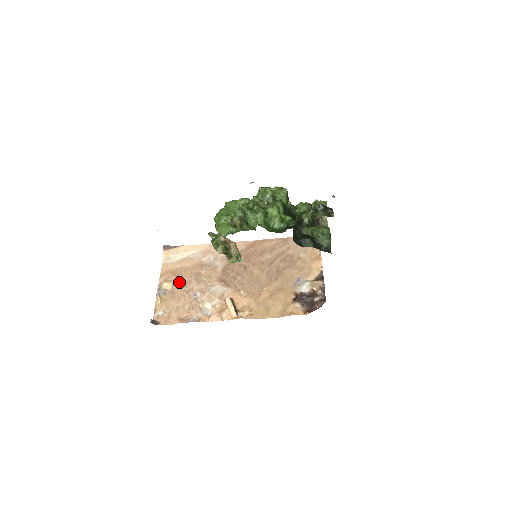
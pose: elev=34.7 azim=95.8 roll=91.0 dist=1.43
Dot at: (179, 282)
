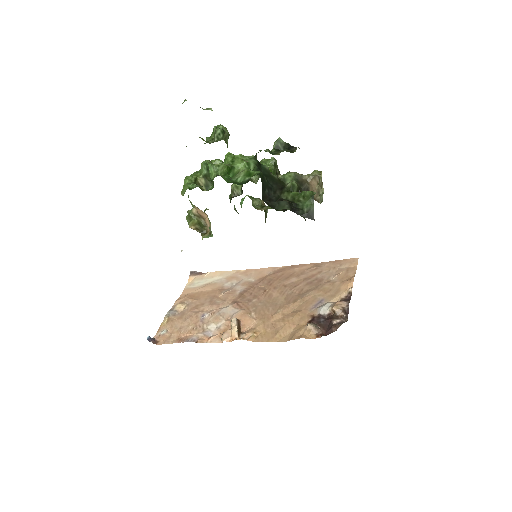
Dot at: (193, 304)
